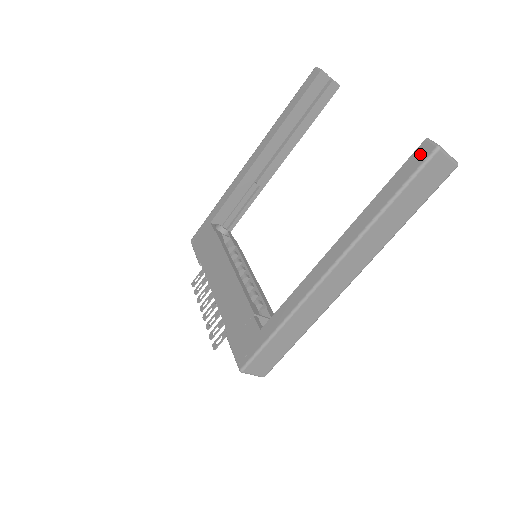
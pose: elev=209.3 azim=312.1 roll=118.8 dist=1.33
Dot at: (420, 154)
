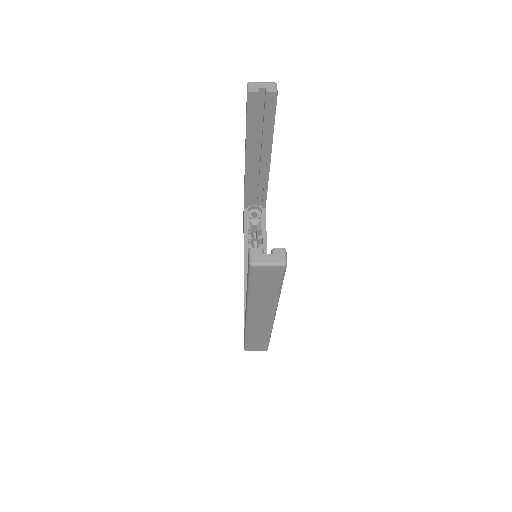
Dot at: (248, 262)
